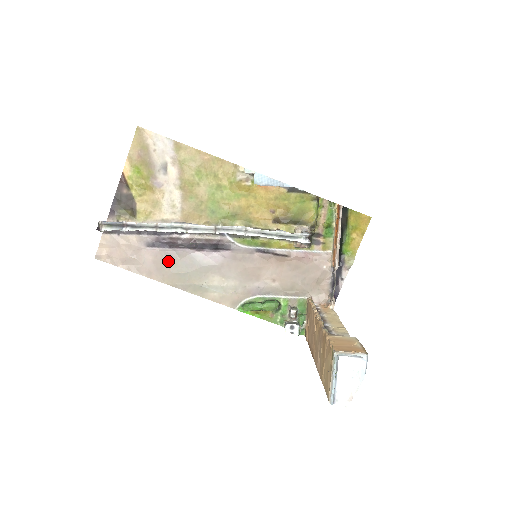
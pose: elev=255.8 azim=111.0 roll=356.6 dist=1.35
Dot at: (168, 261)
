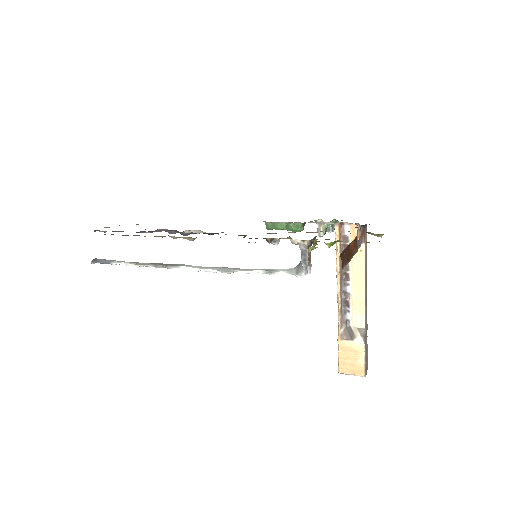
Dot at: occluded
